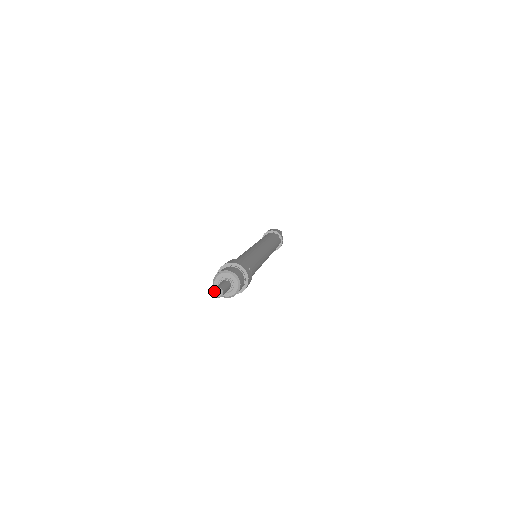
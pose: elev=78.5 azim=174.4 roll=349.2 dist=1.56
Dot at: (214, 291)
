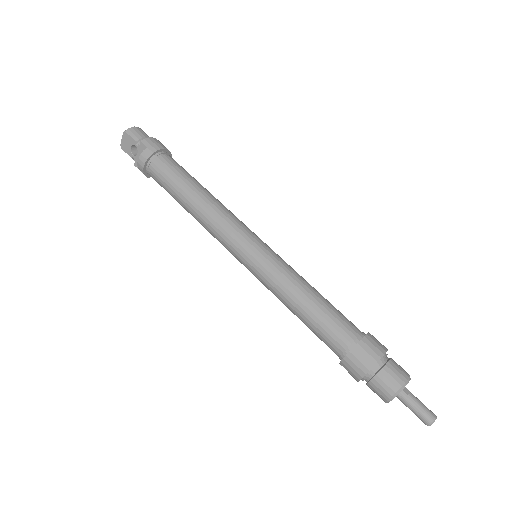
Dot at: occluded
